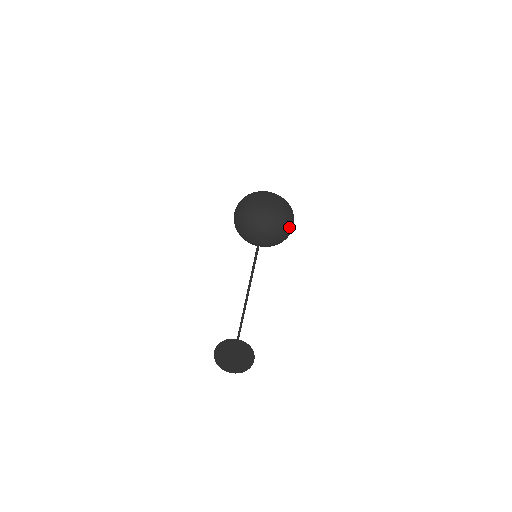
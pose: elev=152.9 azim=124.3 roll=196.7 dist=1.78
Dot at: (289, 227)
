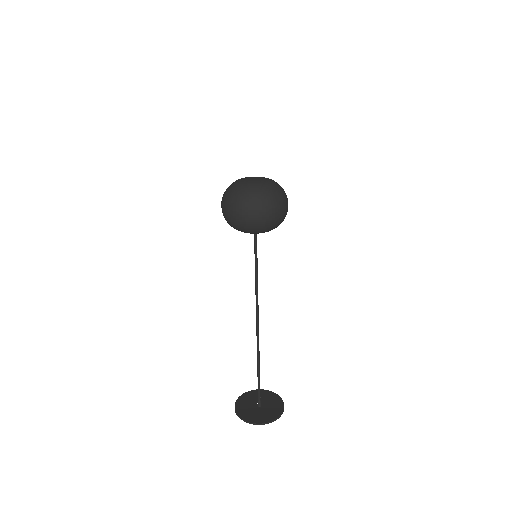
Dot at: (261, 206)
